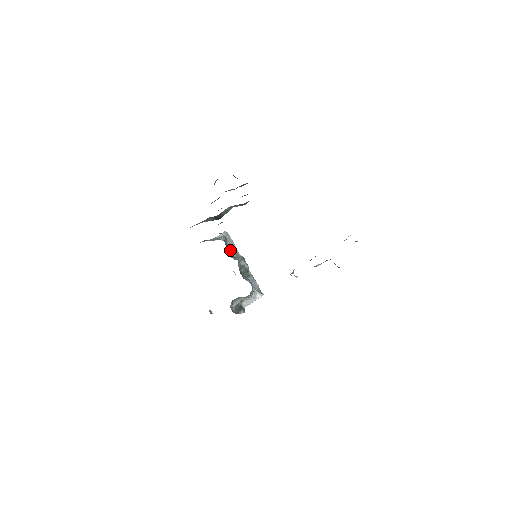
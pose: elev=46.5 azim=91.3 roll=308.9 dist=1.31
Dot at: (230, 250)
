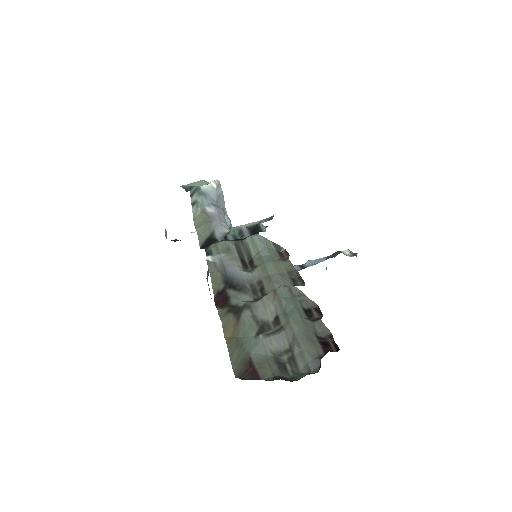
Dot at: occluded
